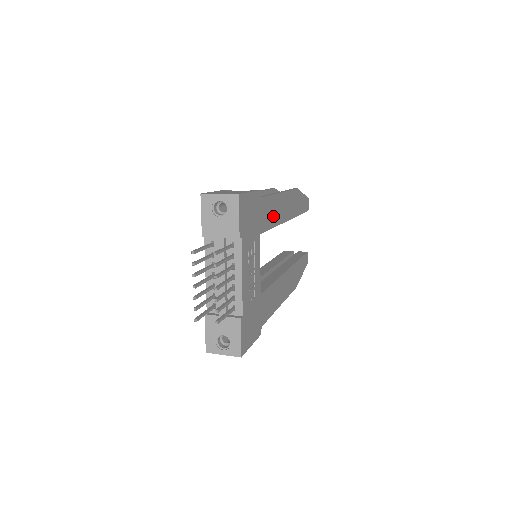
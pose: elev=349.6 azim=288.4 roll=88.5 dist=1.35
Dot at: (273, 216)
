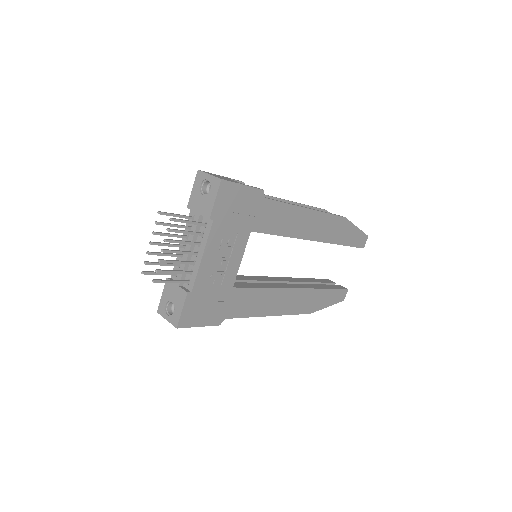
Dot at: (284, 225)
